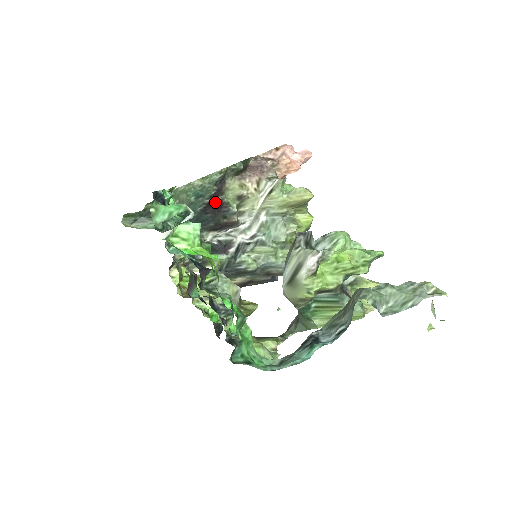
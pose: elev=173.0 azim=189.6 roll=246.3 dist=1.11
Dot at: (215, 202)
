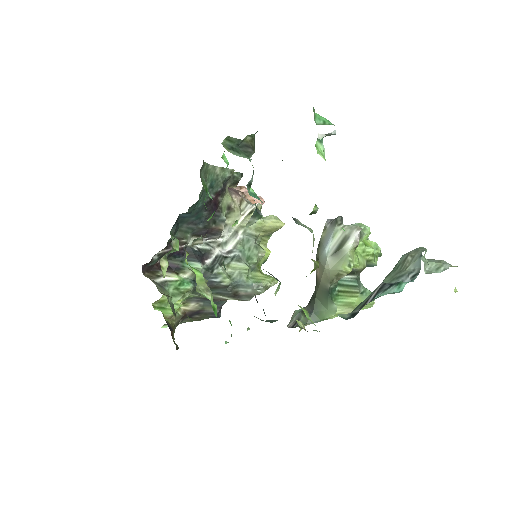
Dot at: (215, 201)
